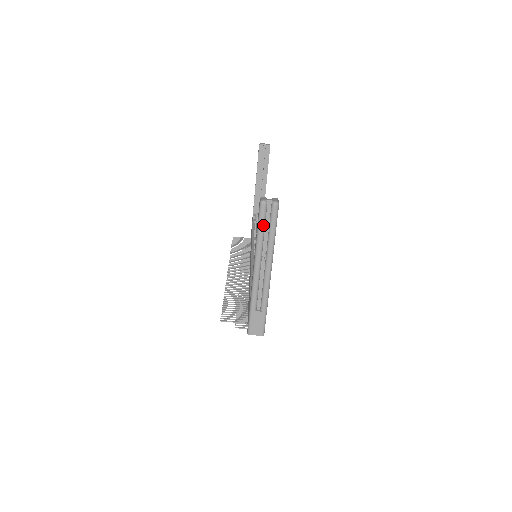
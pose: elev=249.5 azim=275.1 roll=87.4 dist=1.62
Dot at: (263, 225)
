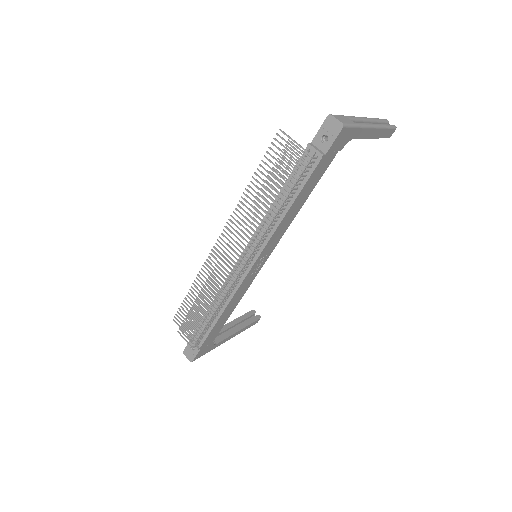
Dot at: (382, 120)
